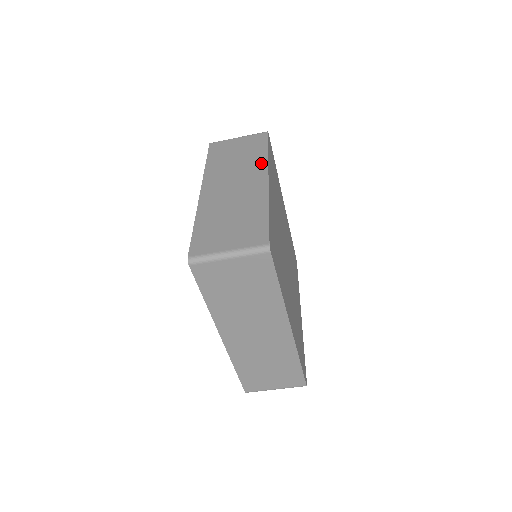
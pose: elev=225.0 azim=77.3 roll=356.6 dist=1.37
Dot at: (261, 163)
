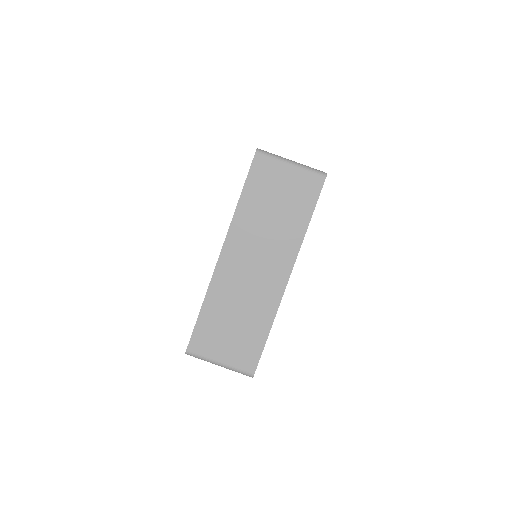
Dot at: occluded
